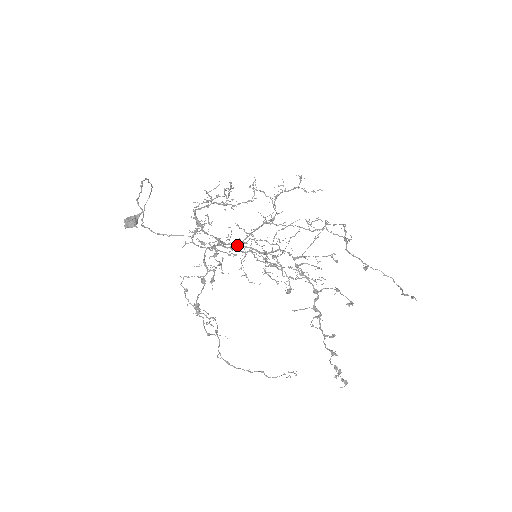
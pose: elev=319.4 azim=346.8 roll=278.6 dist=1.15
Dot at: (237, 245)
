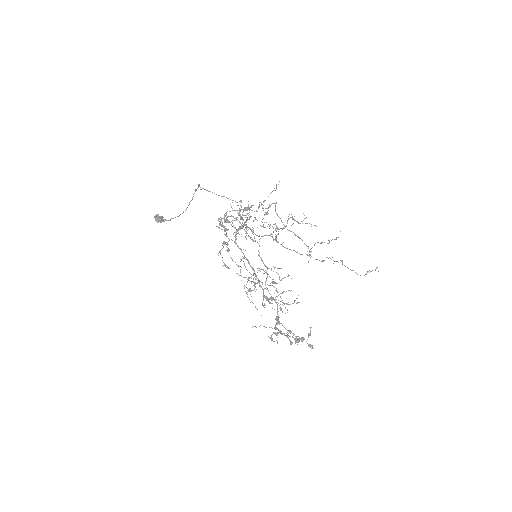
Dot at: (262, 222)
